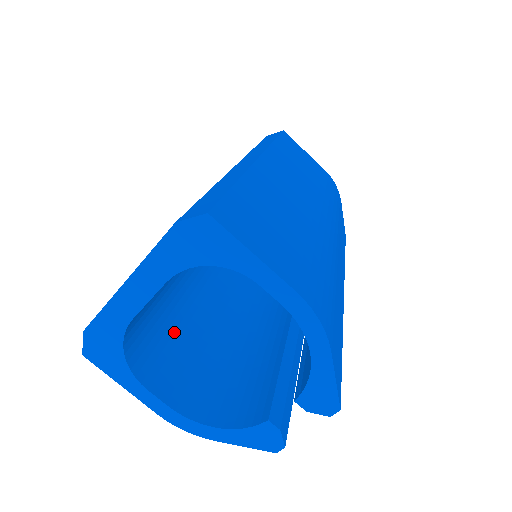
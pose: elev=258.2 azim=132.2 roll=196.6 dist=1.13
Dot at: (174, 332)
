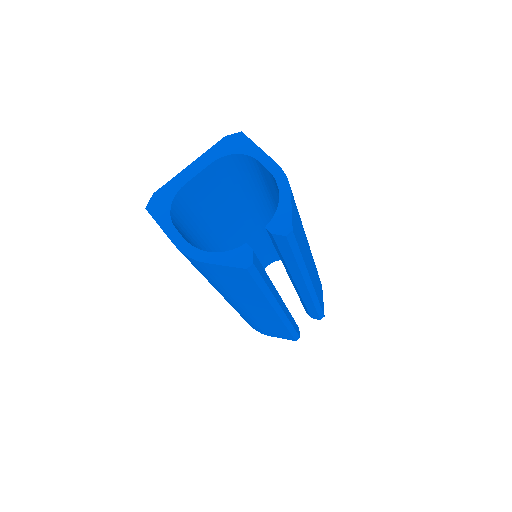
Dot at: occluded
